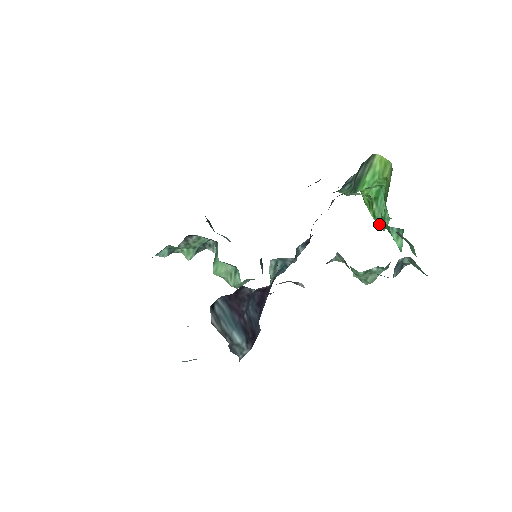
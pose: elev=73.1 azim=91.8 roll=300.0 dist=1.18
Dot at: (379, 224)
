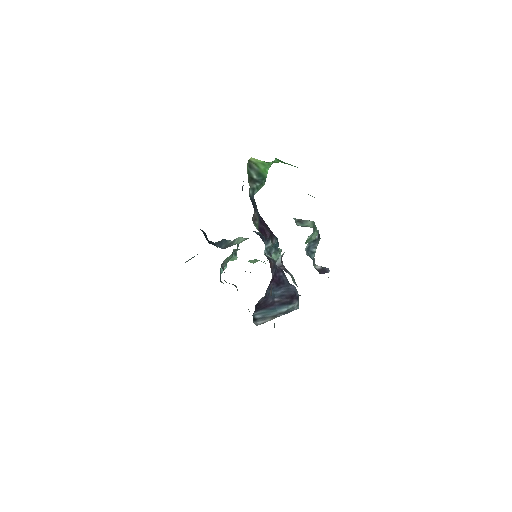
Dot at: occluded
